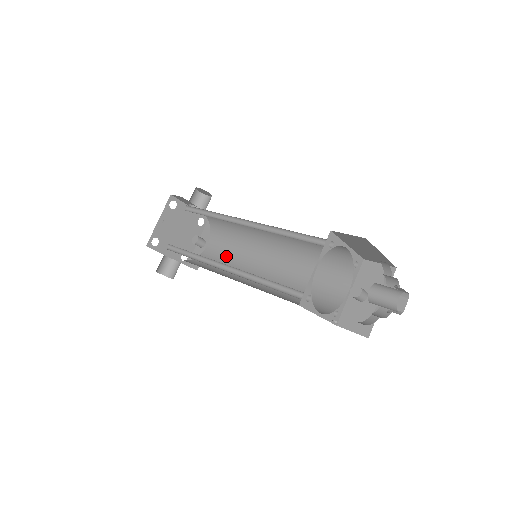
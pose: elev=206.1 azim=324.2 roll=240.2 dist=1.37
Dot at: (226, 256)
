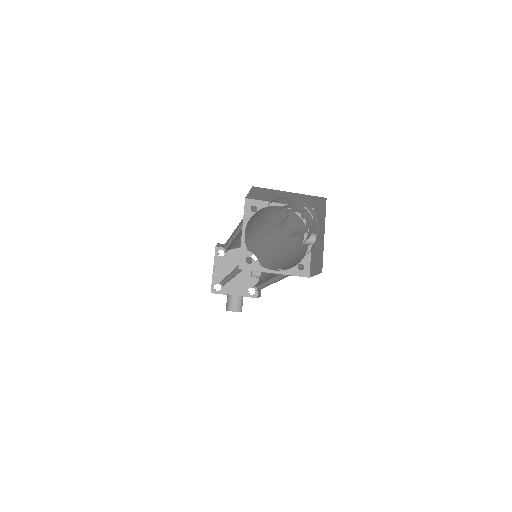
Dot at: (266, 273)
